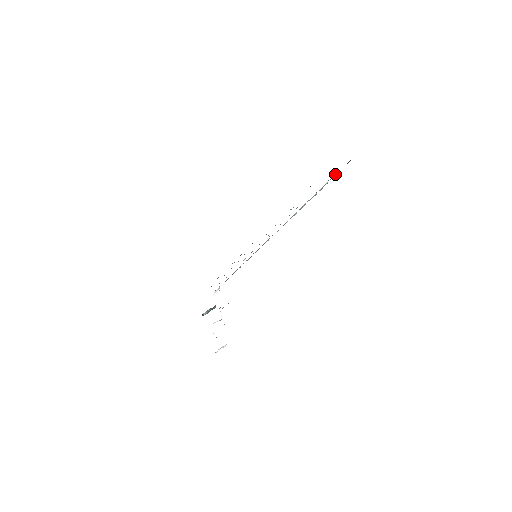
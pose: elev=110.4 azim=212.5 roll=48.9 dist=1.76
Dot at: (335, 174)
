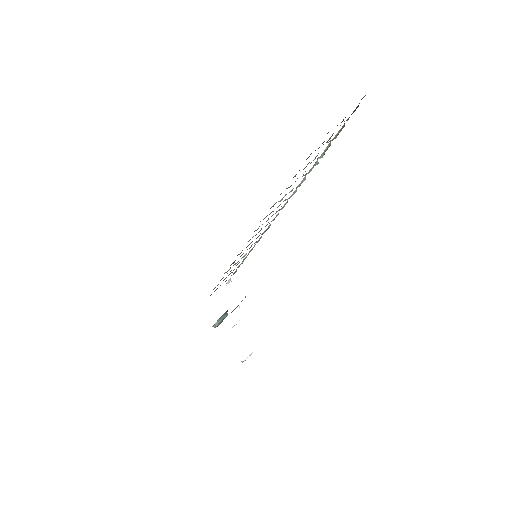
Dot at: occluded
